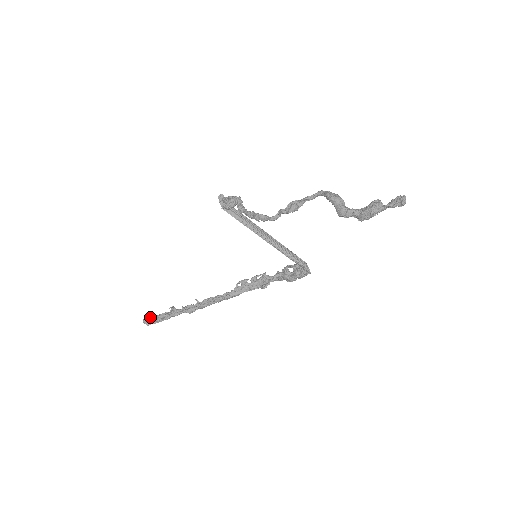
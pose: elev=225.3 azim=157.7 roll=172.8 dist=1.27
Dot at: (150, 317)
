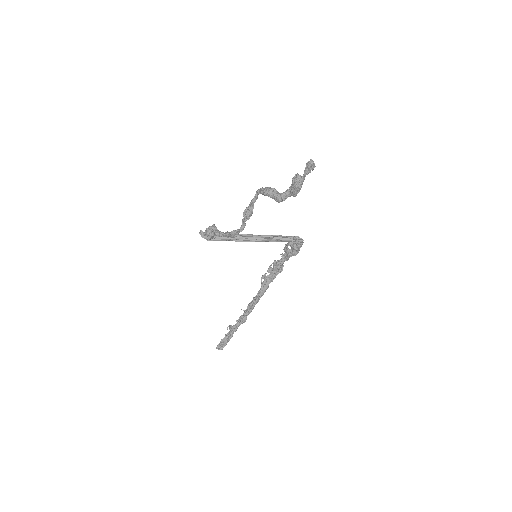
Dot at: (219, 343)
